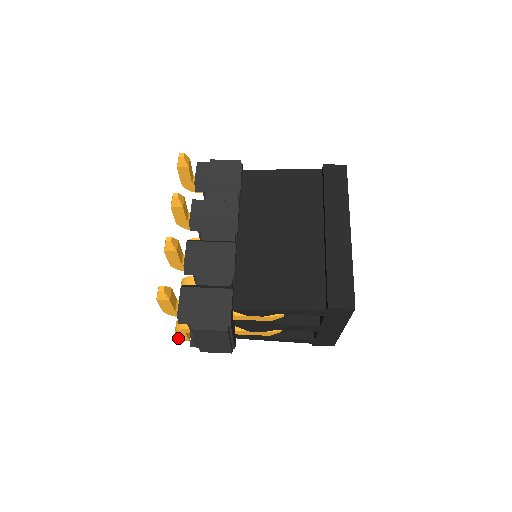
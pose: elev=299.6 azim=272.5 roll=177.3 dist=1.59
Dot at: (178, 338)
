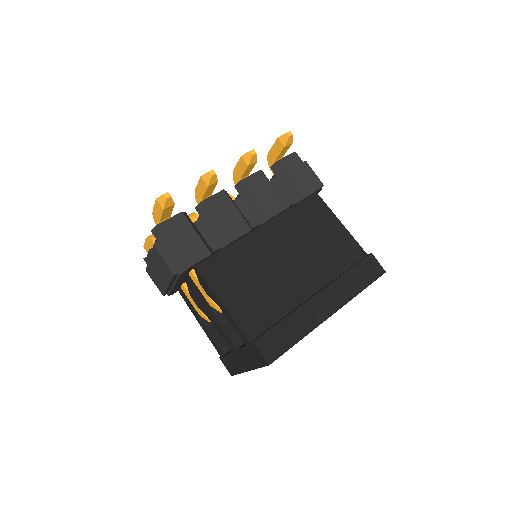
Dot at: (145, 245)
